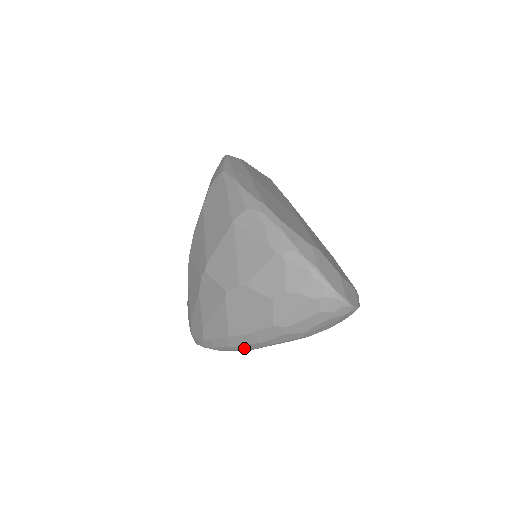
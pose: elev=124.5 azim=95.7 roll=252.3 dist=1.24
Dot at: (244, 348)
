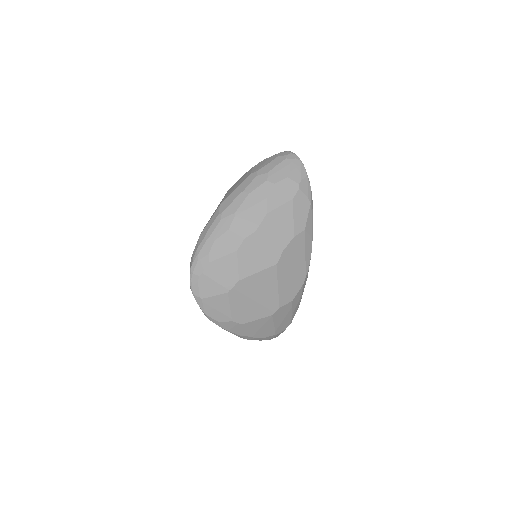
Dot at: (229, 213)
